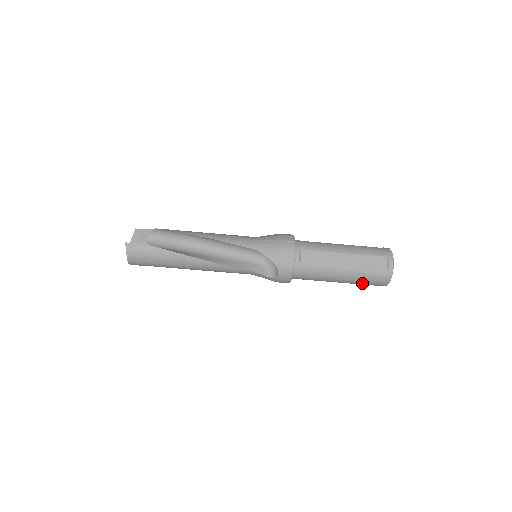
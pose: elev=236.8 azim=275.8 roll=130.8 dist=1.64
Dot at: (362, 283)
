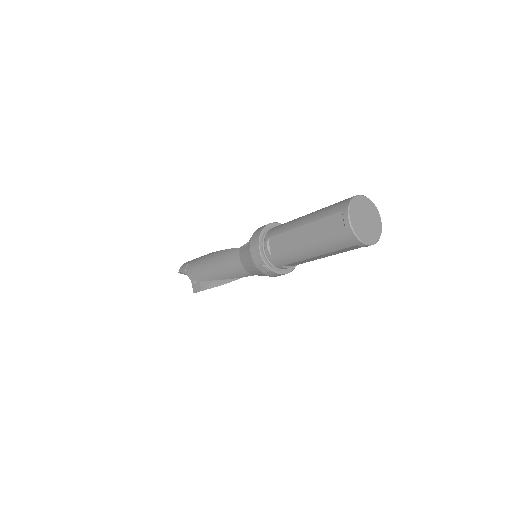
Dot at: occluded
